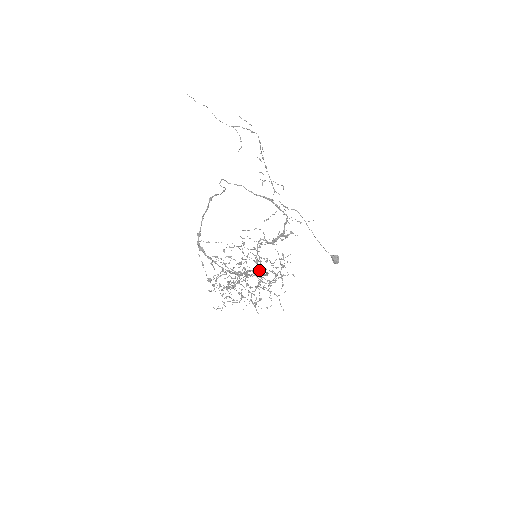
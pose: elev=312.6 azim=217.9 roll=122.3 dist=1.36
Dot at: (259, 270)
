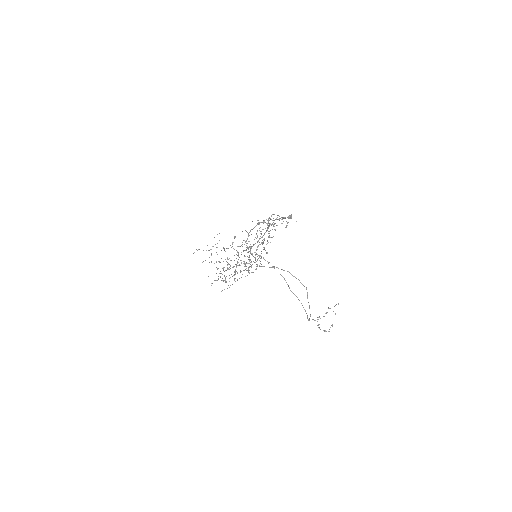
Dot at: (255, 259)
